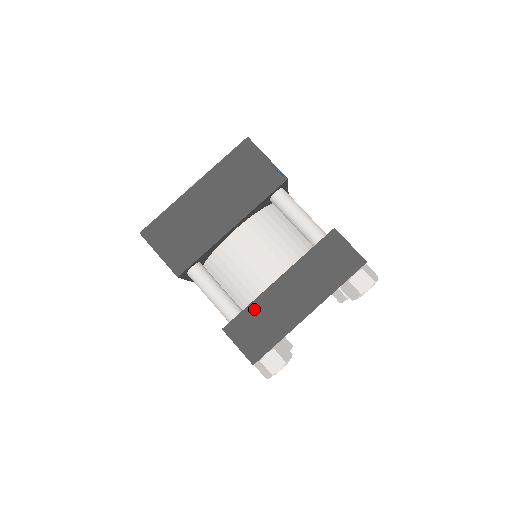
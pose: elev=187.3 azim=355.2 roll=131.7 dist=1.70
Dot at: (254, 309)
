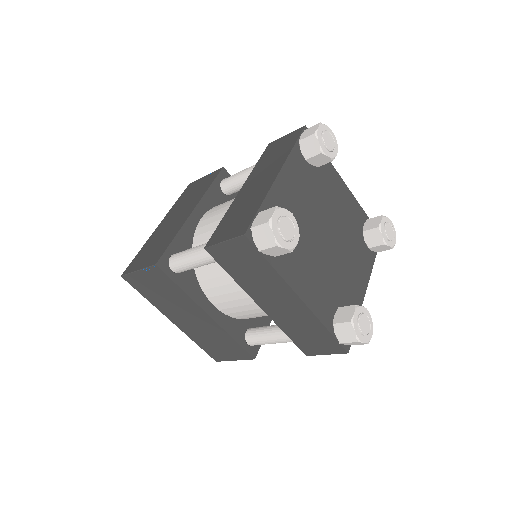
Dot at: (228, 216)
